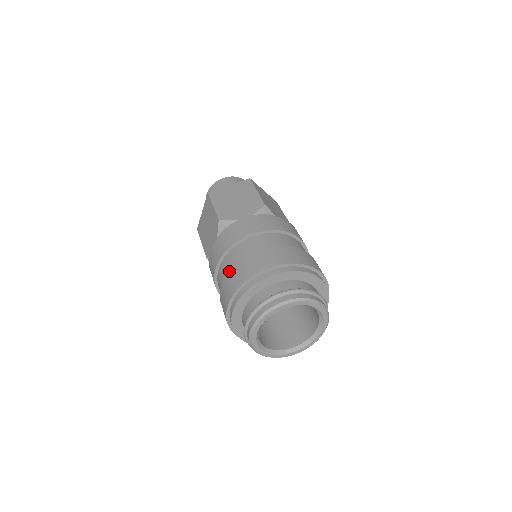
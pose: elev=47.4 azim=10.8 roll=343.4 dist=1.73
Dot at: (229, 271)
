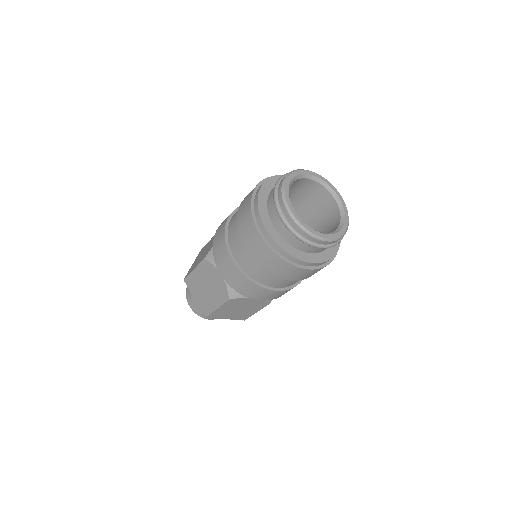
Dot at: (239, 234)
